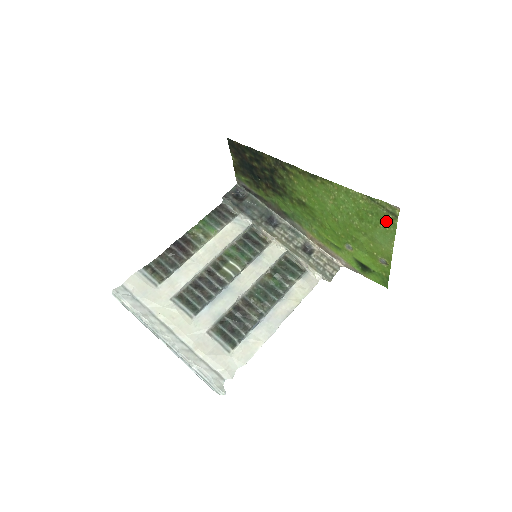
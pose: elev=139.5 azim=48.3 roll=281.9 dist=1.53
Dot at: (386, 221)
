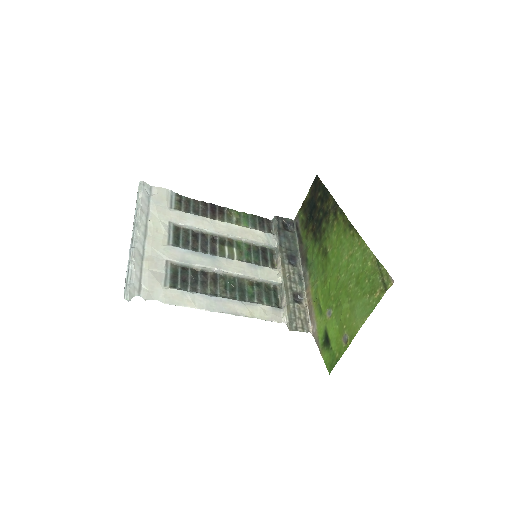
Dot at: (375, 292)
